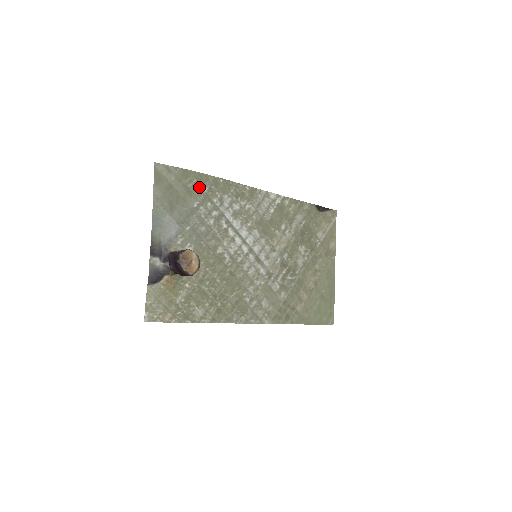
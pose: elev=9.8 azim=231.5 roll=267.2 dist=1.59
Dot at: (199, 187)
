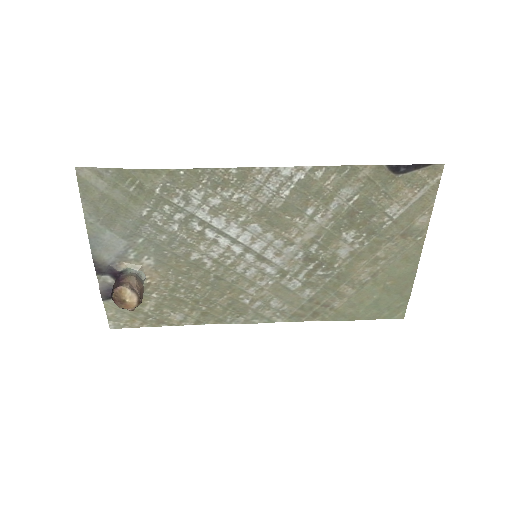
Dot at: (145, 189)
